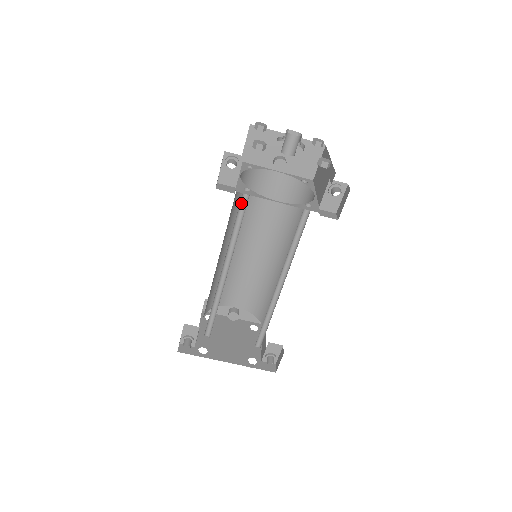
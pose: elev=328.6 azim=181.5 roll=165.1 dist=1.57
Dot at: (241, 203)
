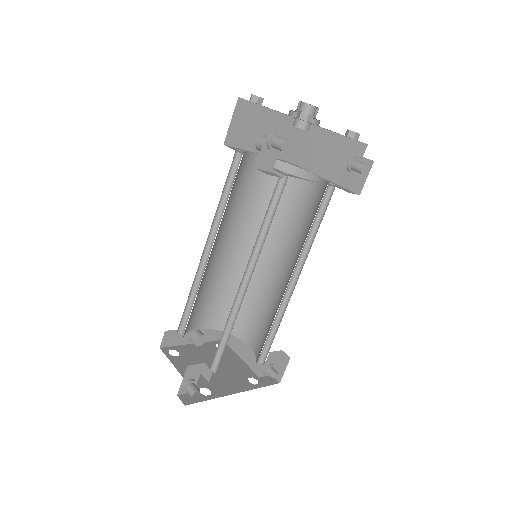
Dot at: occluded
